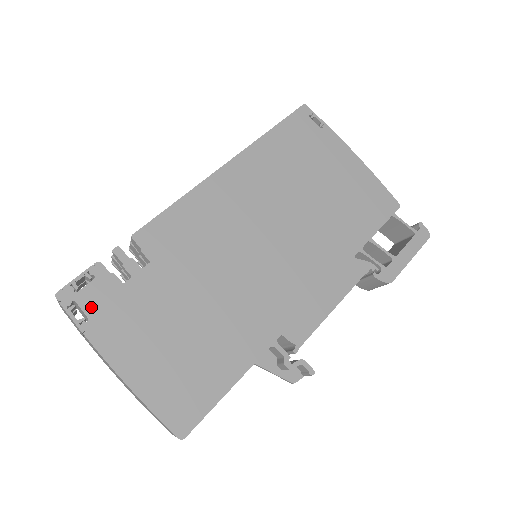
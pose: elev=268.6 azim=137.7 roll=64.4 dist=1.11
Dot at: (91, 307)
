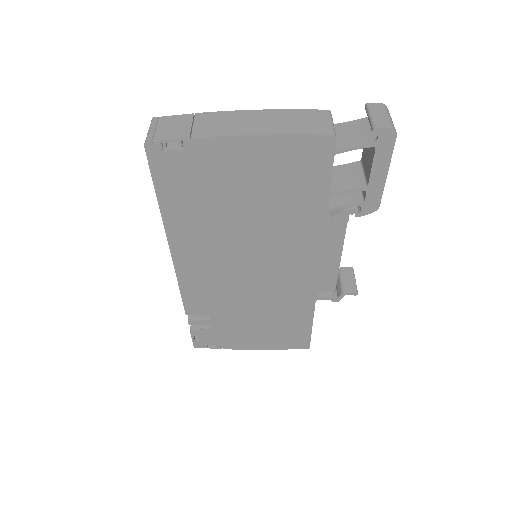
Dot at: (213, 342)
